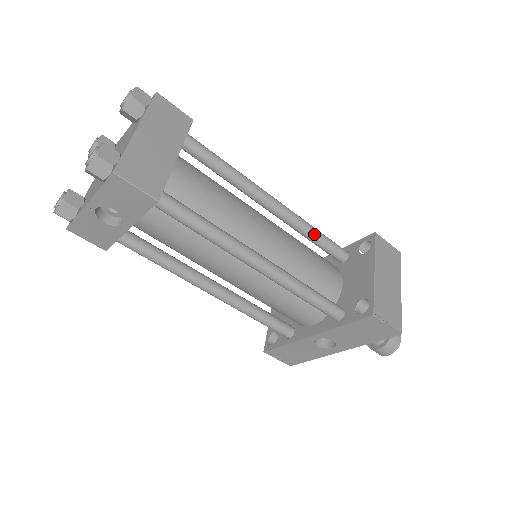
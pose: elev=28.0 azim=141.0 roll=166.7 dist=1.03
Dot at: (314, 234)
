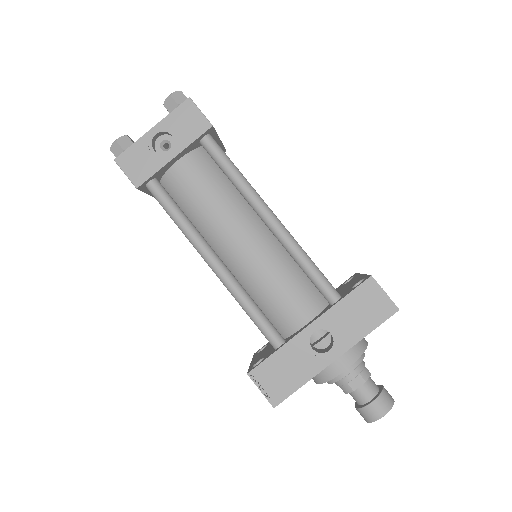
Dot at: occluded
